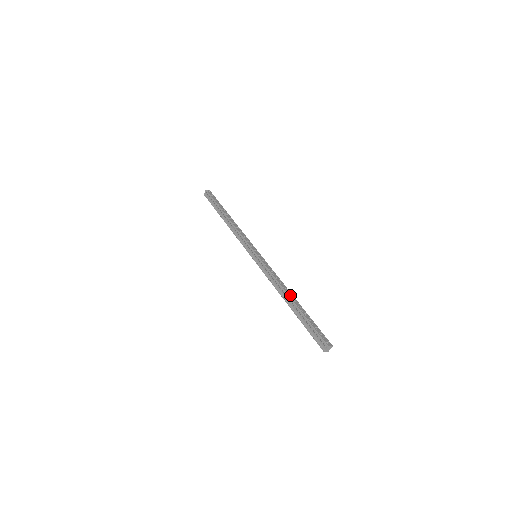
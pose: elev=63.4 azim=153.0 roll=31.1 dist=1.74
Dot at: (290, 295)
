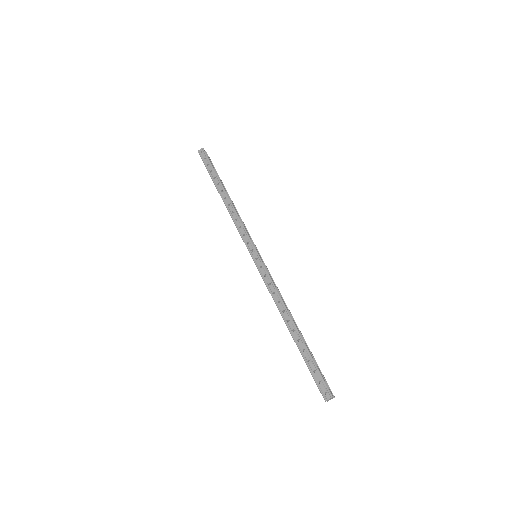
Dot at: (288, 322)
